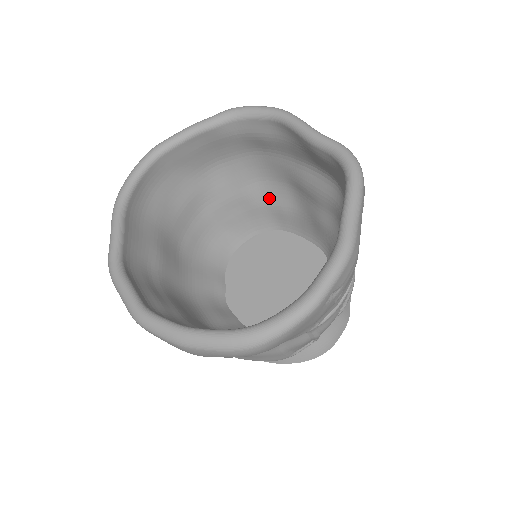
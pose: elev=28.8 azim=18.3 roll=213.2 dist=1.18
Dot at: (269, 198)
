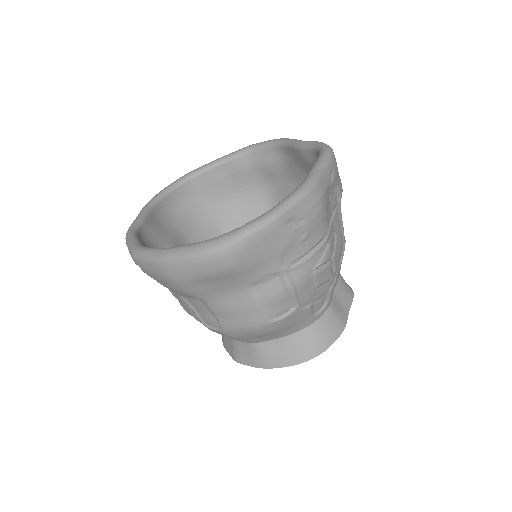
Dot at: occluded
